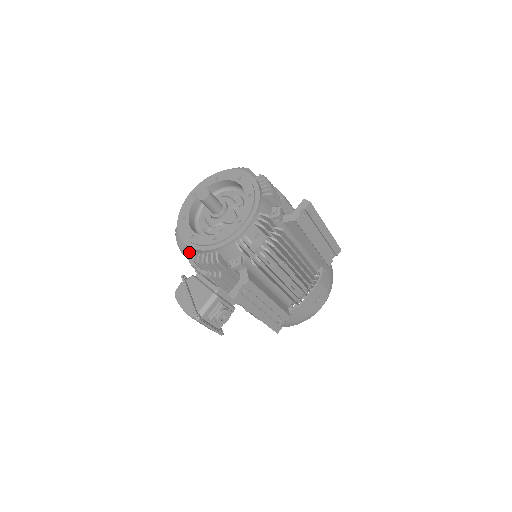
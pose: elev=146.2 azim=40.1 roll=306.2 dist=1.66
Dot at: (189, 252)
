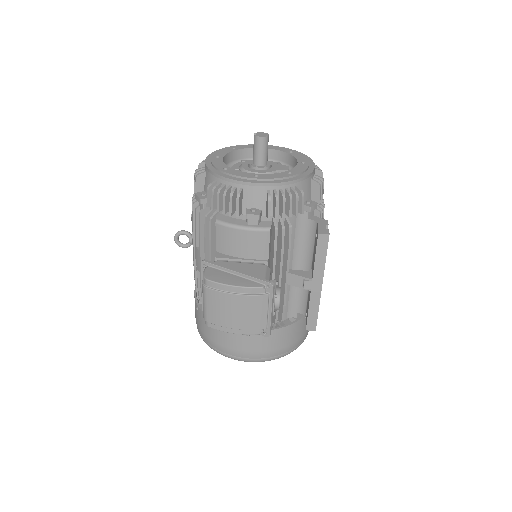
Dot at: (241, 205)
